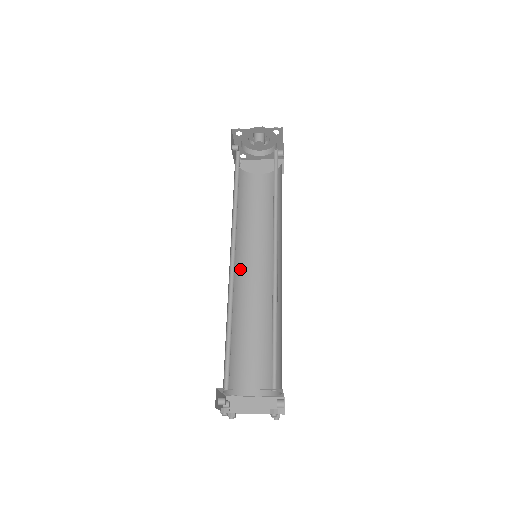
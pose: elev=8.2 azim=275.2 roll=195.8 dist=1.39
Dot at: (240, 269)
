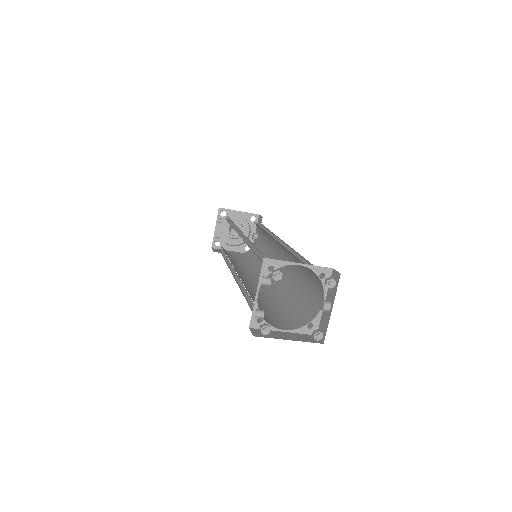
Dot at: occluded
